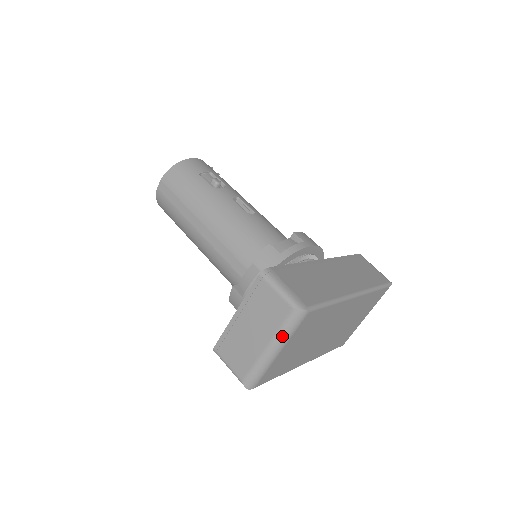
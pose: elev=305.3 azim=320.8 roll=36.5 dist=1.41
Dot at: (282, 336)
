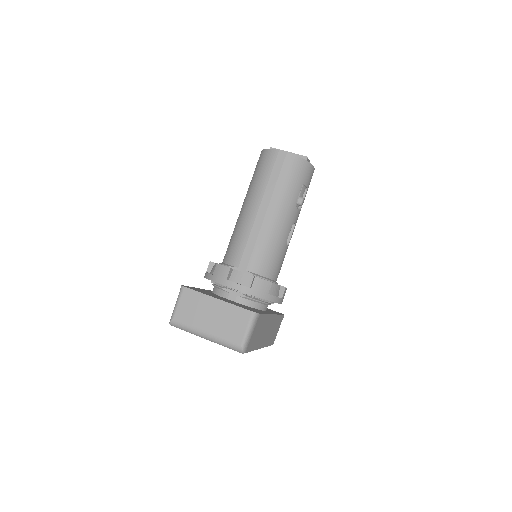
Dot at: (219, 342)
